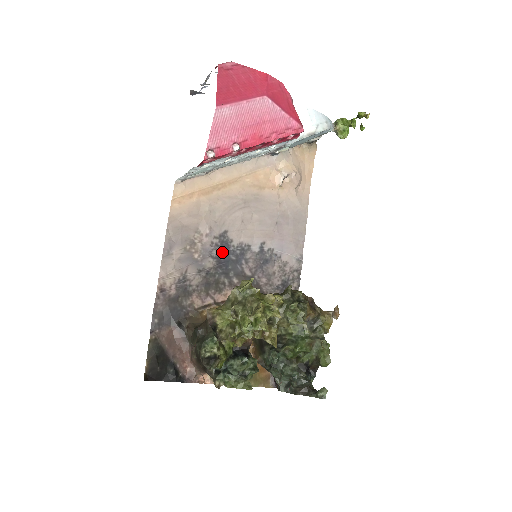
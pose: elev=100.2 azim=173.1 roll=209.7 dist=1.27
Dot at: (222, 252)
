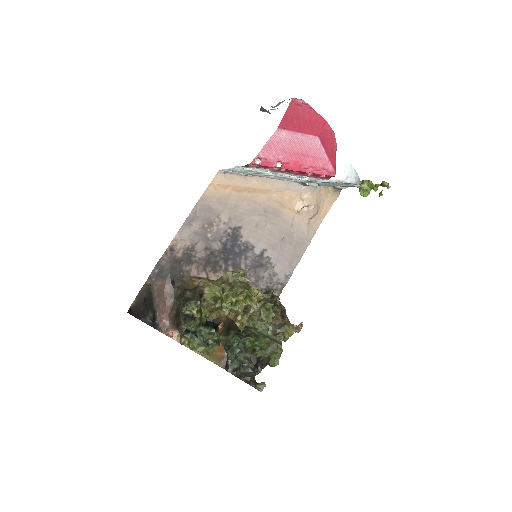
Dot at: (230, 242)
